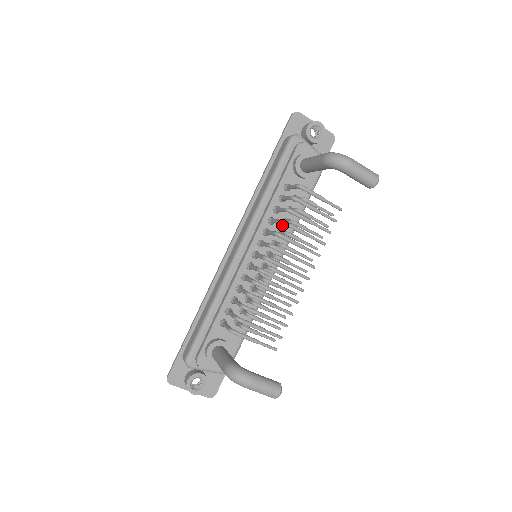
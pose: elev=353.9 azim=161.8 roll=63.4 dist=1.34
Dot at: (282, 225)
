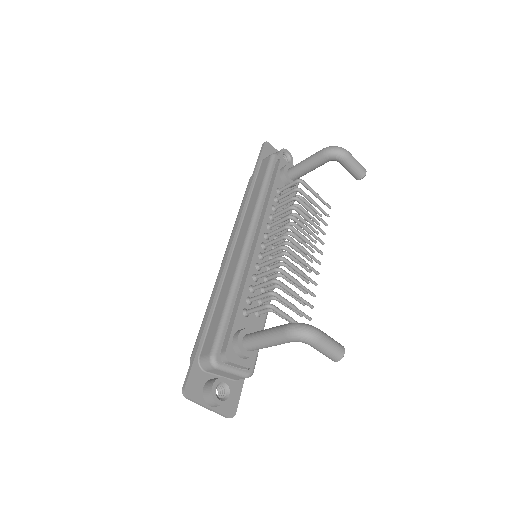
Dot at: (280, 223)
